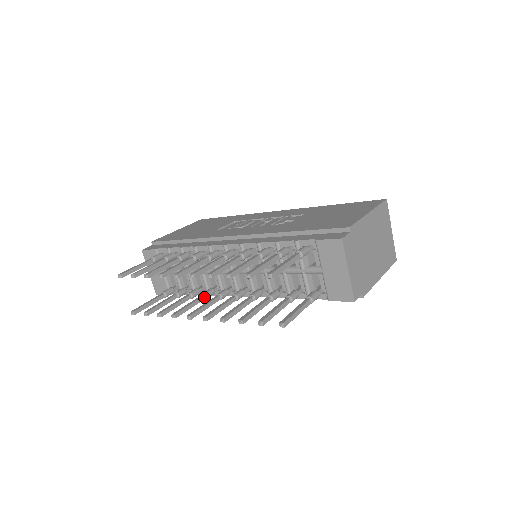
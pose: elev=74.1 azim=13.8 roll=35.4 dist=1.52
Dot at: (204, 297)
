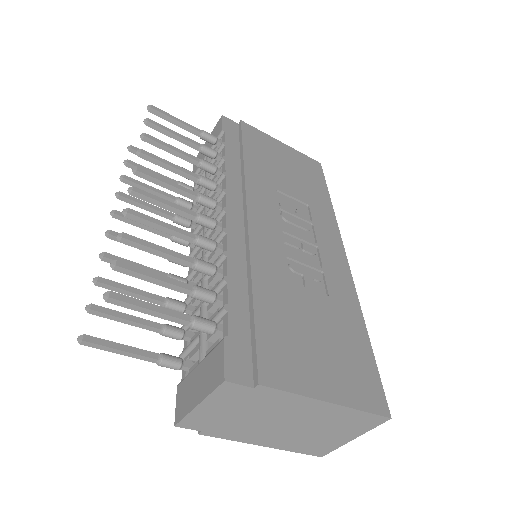
Dot at: (172, 218)
